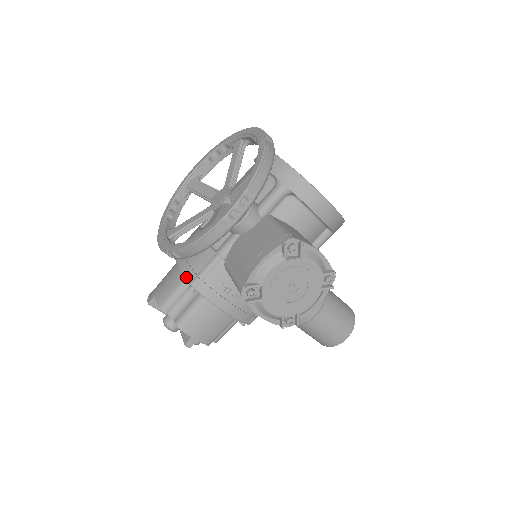
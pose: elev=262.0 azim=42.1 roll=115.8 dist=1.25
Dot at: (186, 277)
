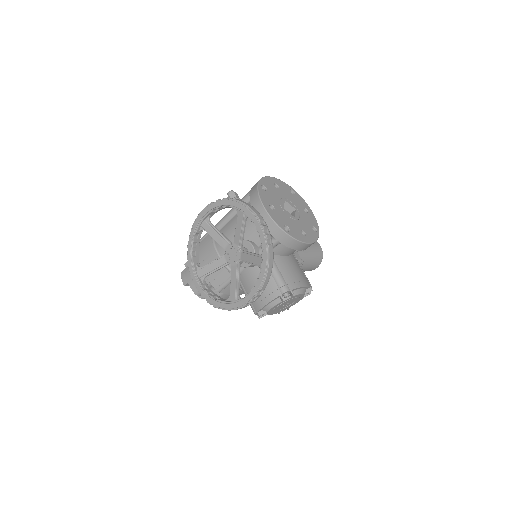
Dot at: (212, 285)
